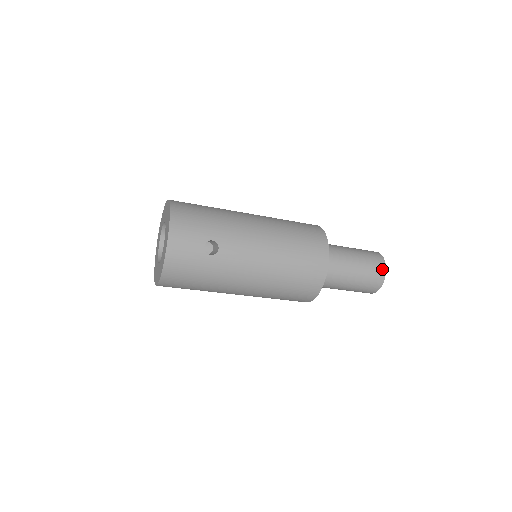
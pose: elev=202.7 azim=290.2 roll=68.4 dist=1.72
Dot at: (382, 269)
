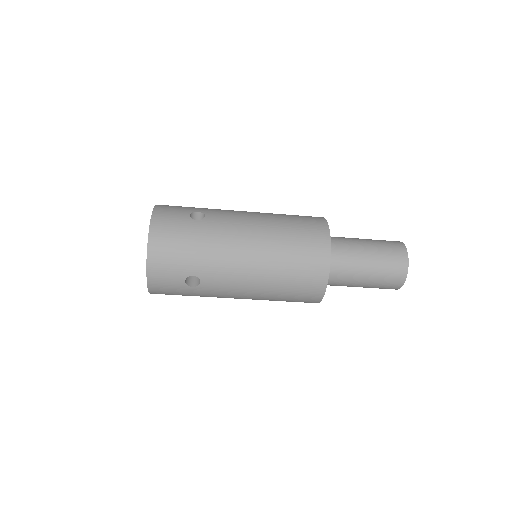
Dot at: (399, 244)
